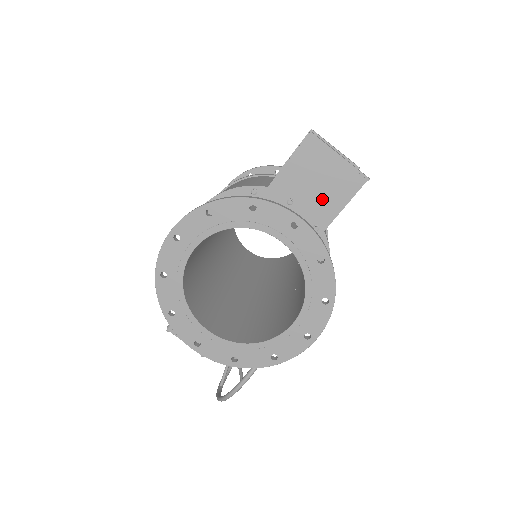
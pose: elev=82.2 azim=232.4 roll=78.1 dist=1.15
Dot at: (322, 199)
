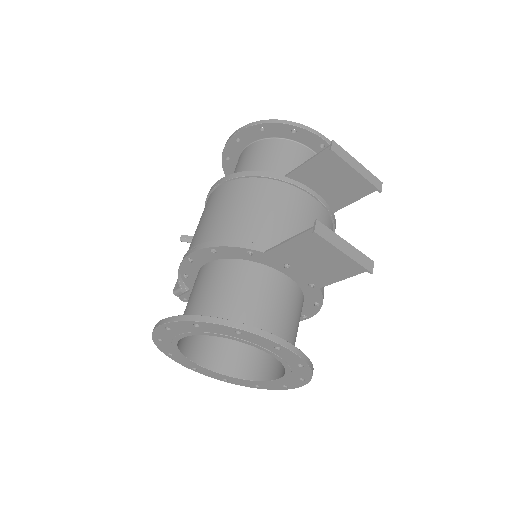
Dot at: (320, 271)
